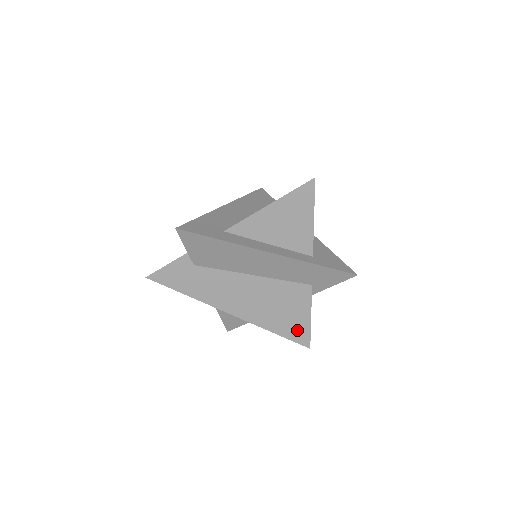
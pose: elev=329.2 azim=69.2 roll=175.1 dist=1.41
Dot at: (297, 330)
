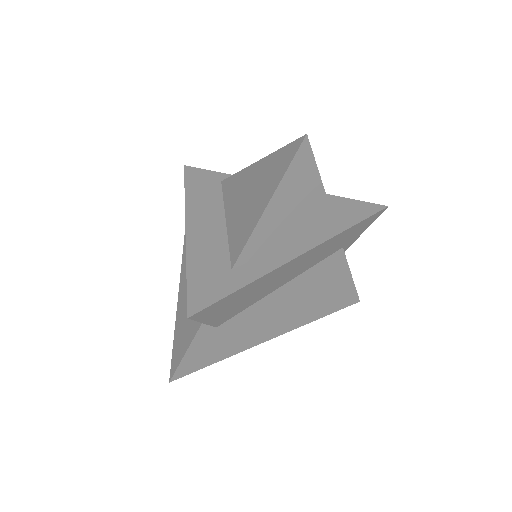
Dot at: (343, 297)
